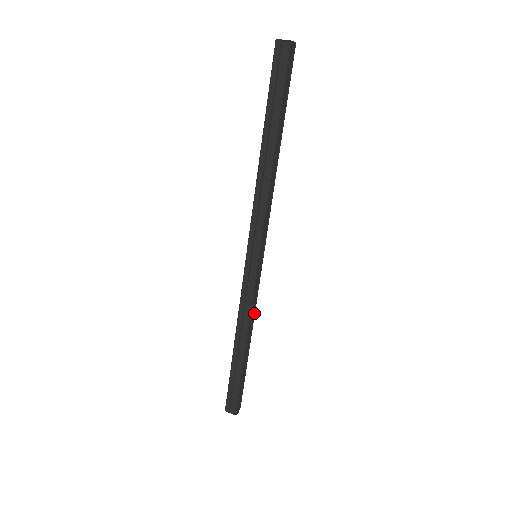
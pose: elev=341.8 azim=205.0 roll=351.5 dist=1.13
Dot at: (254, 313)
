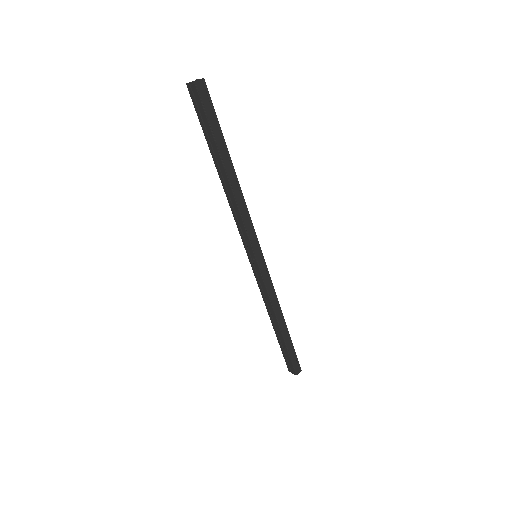
Dot at: (277, 298)
